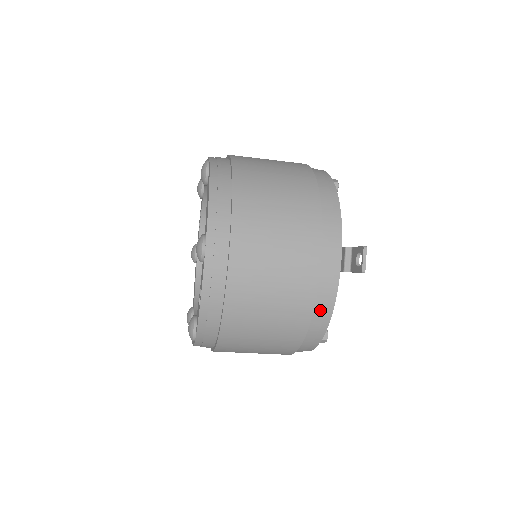
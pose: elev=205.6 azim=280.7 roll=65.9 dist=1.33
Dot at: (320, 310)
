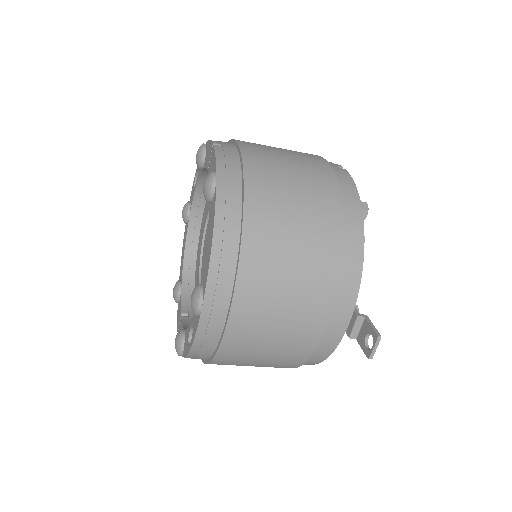
Dot at: (315, 357)
